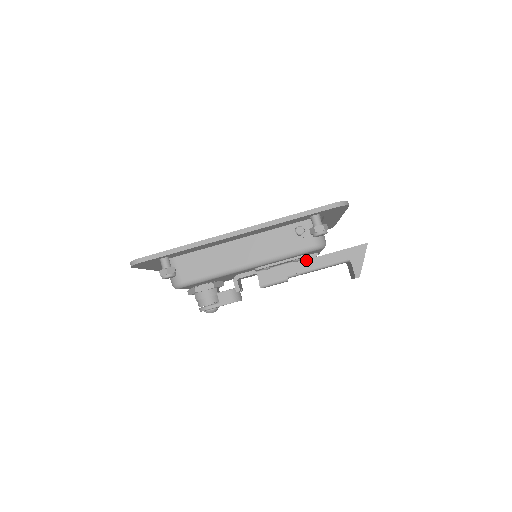
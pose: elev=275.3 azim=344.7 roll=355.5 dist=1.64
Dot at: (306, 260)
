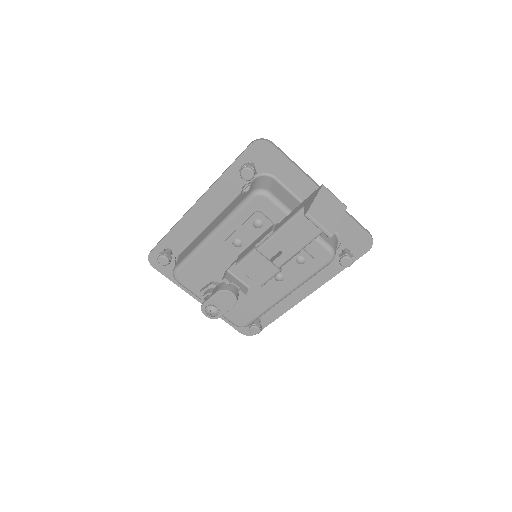
Dot at: (272, 226)
